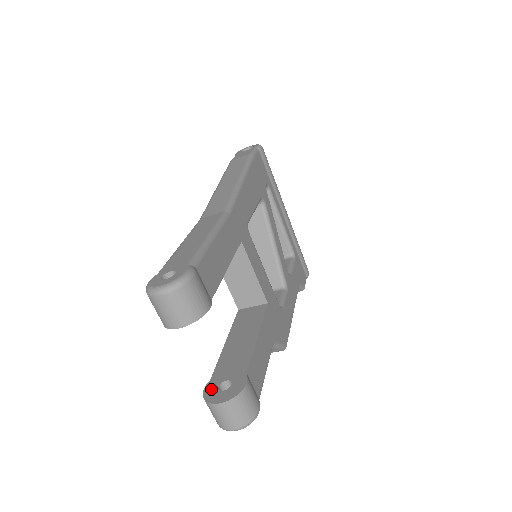
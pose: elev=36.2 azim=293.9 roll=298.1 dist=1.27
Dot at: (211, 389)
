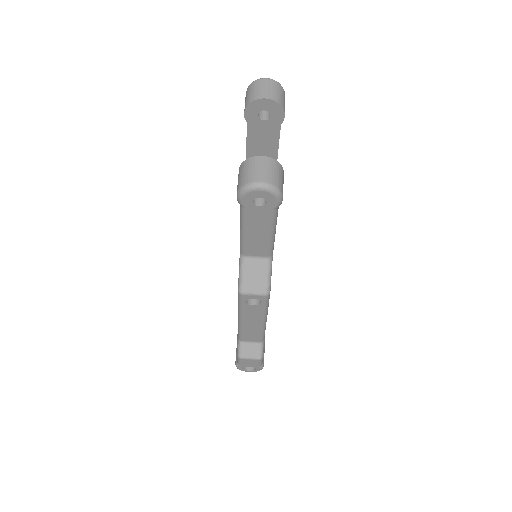
Dot at: occluded
